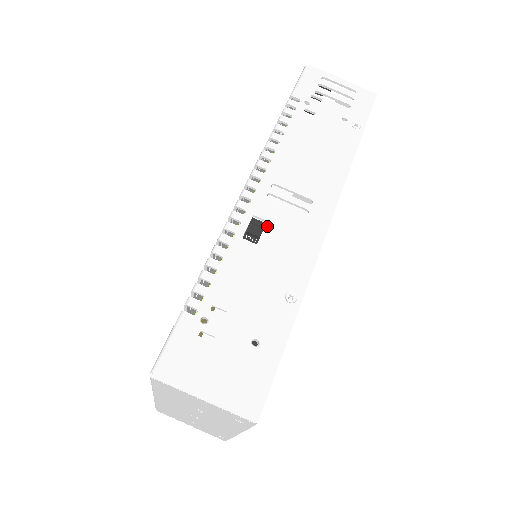
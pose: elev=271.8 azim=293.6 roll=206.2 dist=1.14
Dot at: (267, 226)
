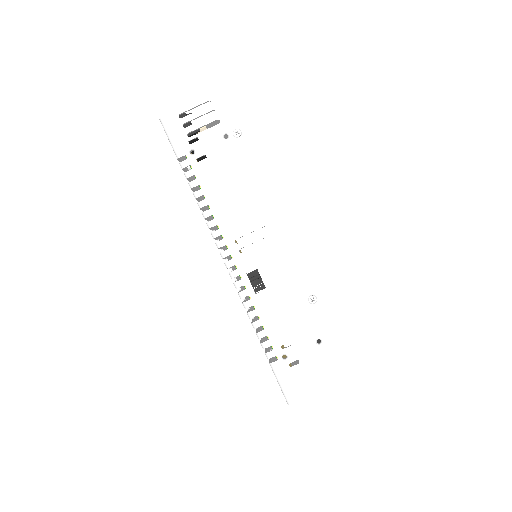
Dot at: (260, 272)
